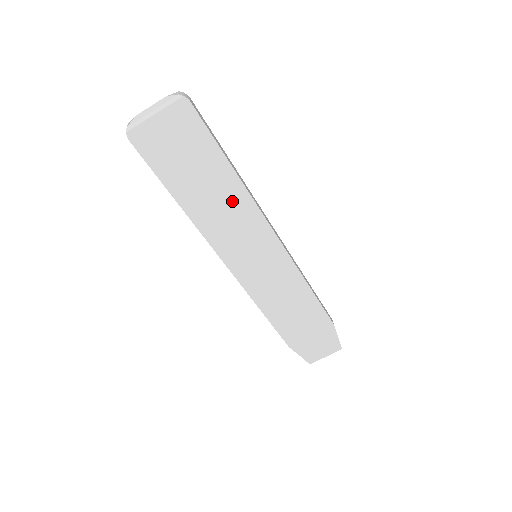
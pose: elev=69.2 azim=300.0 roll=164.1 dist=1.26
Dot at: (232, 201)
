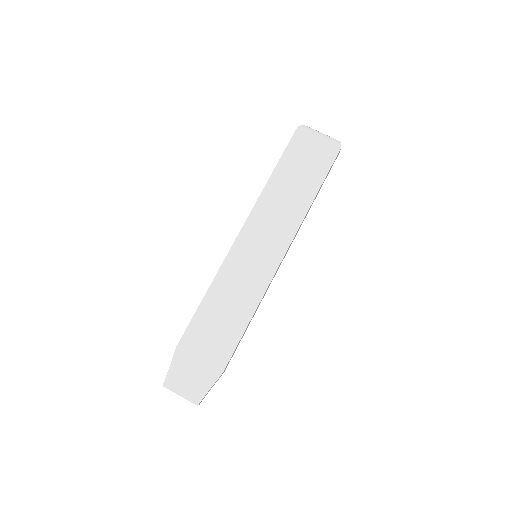
Dot at: (293, 209)
